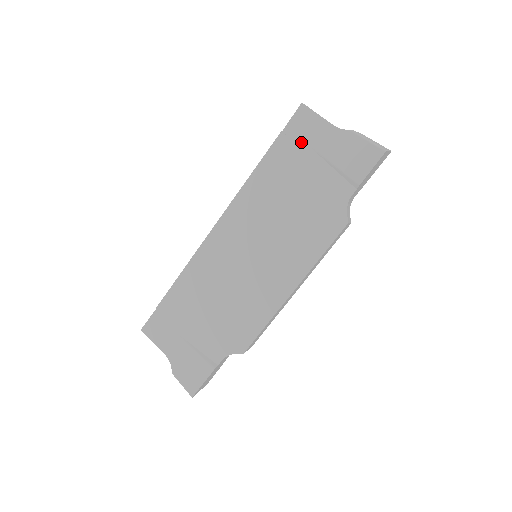
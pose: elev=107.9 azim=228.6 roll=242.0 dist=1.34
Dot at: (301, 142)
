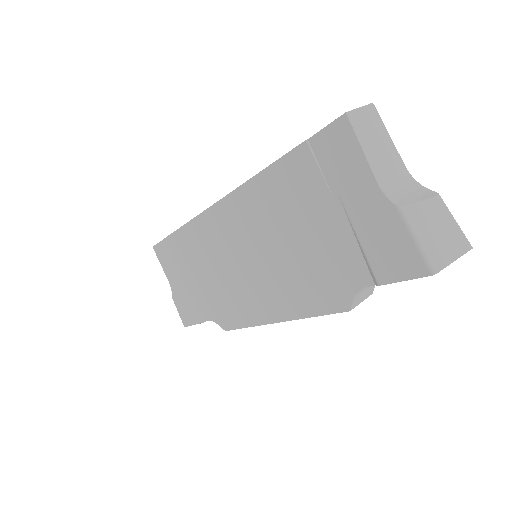
Dot at: (327, 173)
